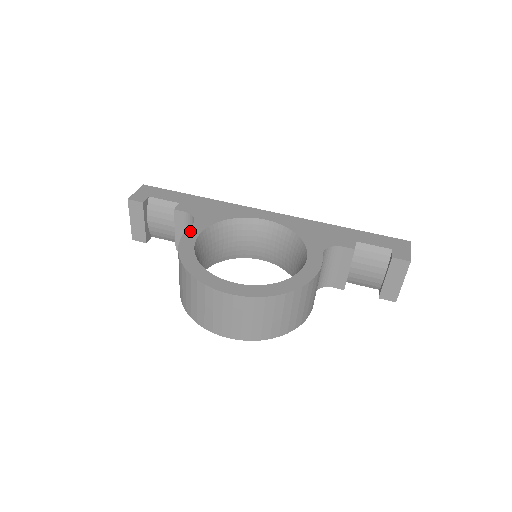
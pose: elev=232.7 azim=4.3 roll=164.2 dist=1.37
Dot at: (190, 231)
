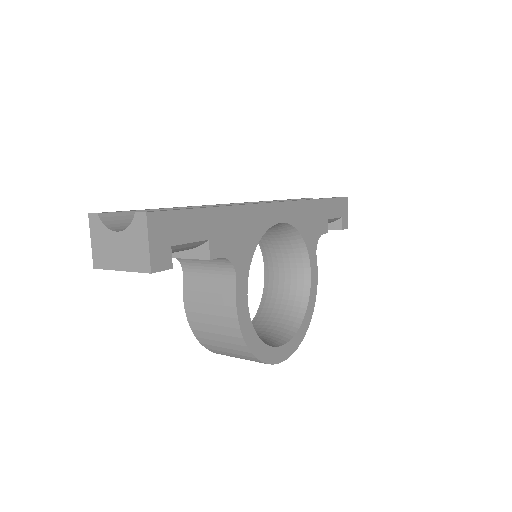
Dot at: (240, 296)
